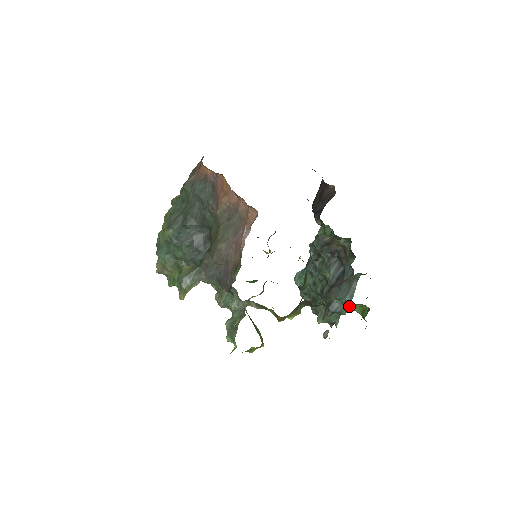
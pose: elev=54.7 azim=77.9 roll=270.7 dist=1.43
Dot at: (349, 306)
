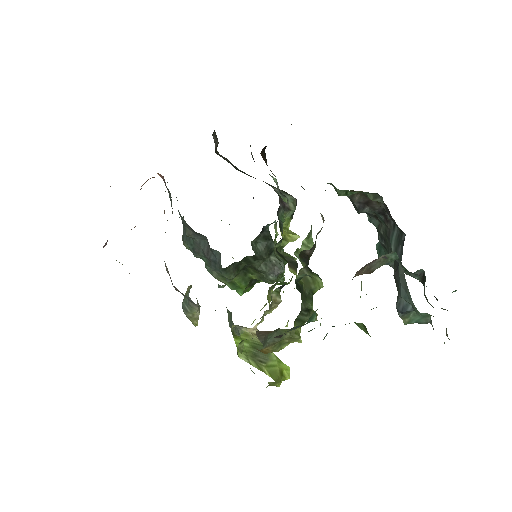
Dot at: (413, 304)
